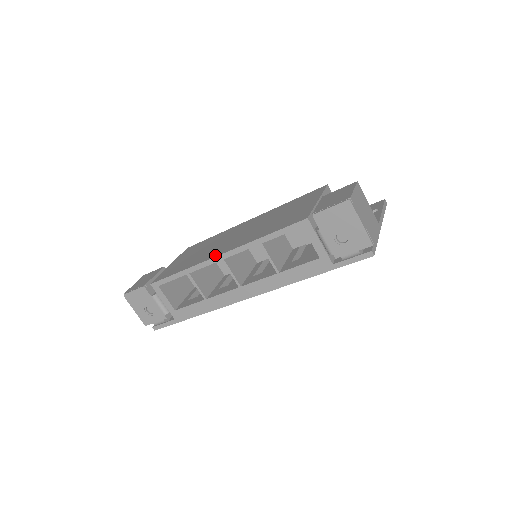
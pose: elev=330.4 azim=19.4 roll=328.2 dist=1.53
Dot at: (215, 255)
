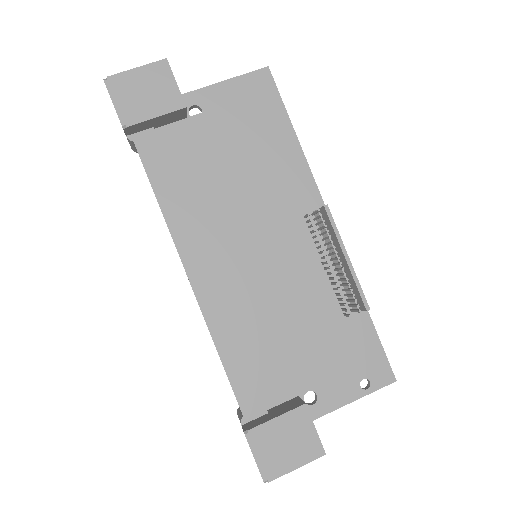
Dot at: (189, 264)
